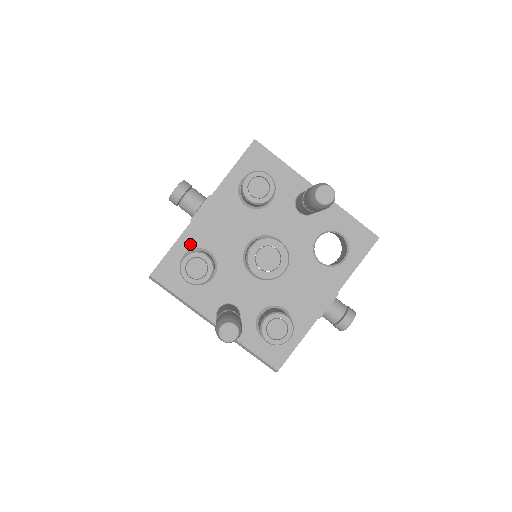
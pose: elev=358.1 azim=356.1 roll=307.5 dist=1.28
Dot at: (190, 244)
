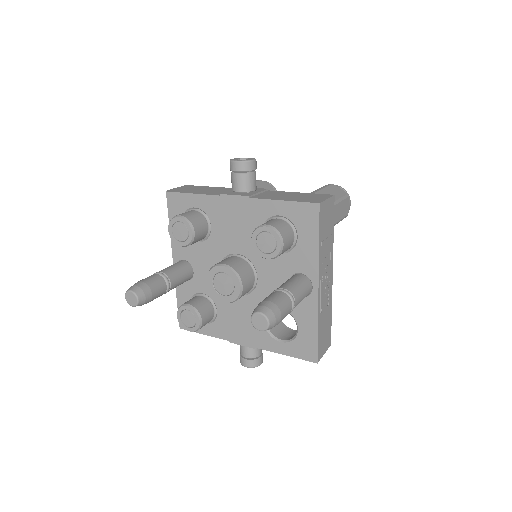
Dot at: (205, 207)
